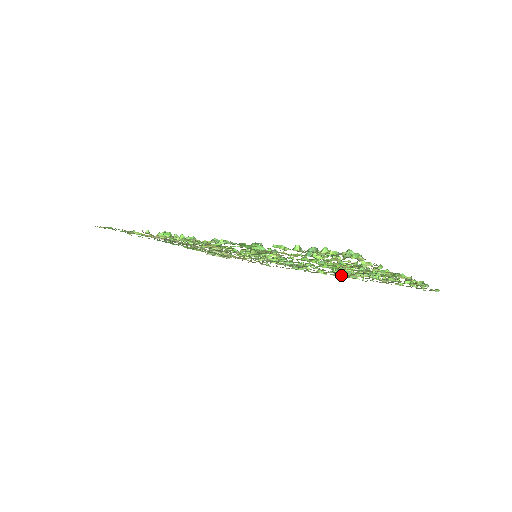
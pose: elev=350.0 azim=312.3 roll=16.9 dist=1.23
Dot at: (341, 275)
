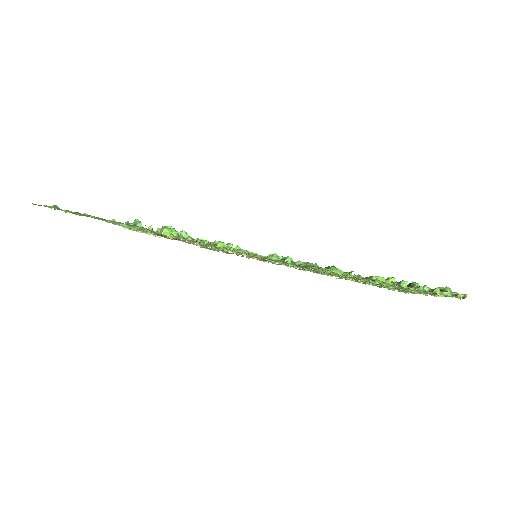
Dot at: occluded
